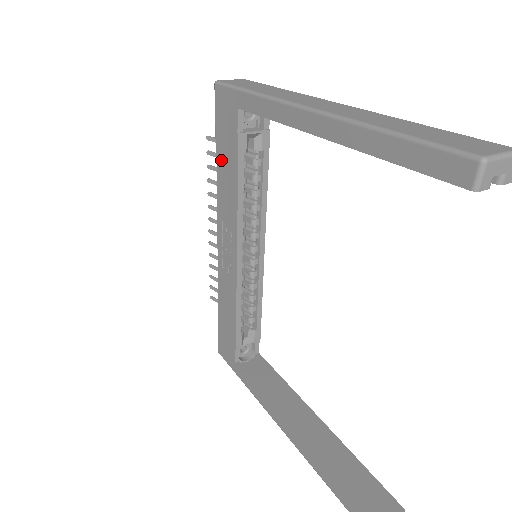
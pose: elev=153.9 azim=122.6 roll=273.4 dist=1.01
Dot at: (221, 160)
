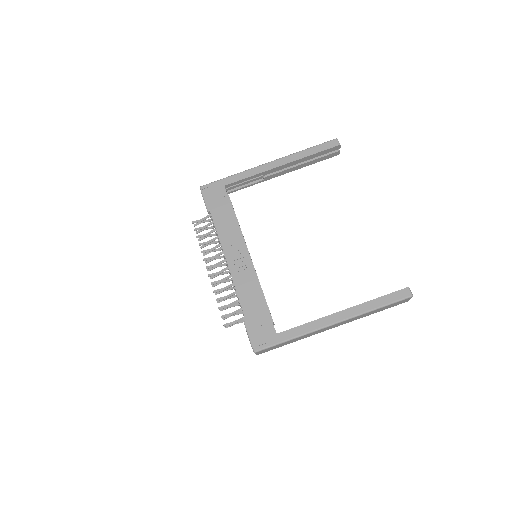
Dot at: (217, 216)
